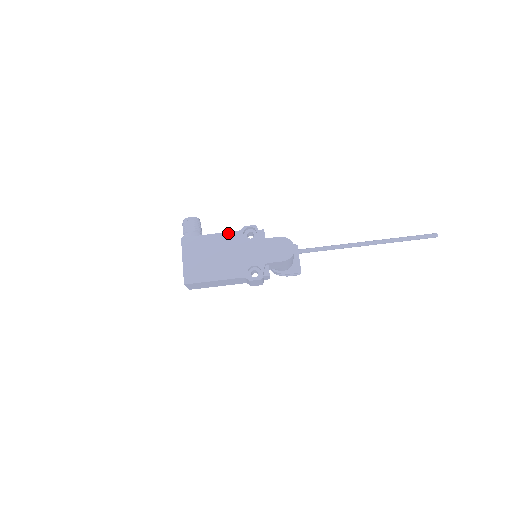
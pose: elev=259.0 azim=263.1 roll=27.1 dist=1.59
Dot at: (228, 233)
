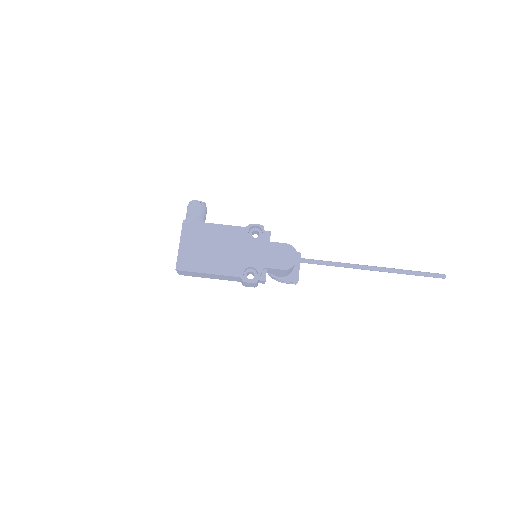
Dot at: (233, 227)
